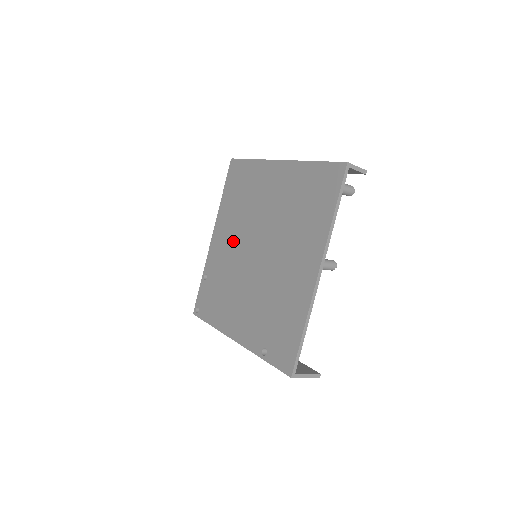
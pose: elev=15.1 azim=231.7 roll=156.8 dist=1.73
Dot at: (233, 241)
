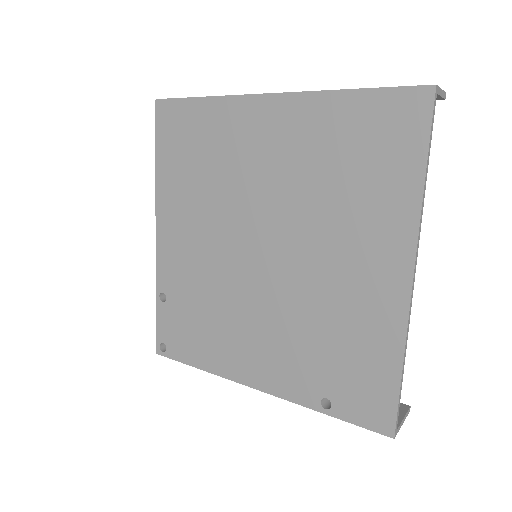
Dot at: (205, 238)
